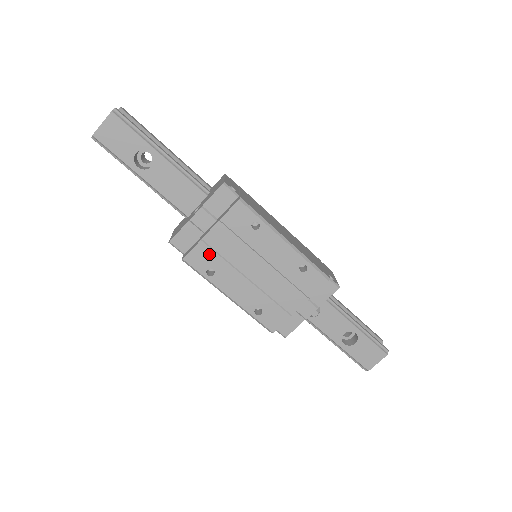
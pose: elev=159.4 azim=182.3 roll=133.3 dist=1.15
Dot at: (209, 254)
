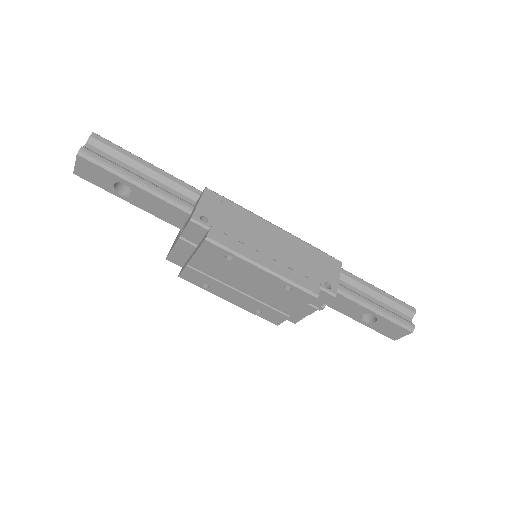
Dot at: (198, 275)
